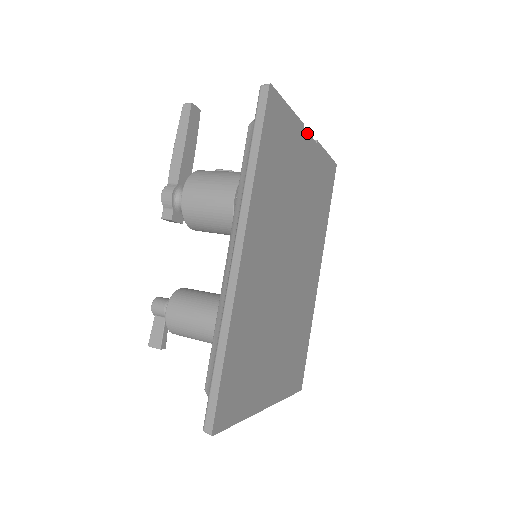
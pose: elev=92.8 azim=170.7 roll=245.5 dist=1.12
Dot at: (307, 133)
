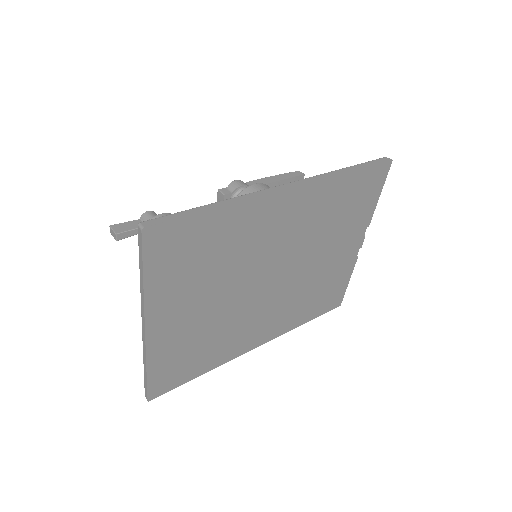
Dot at: (363, 237)
